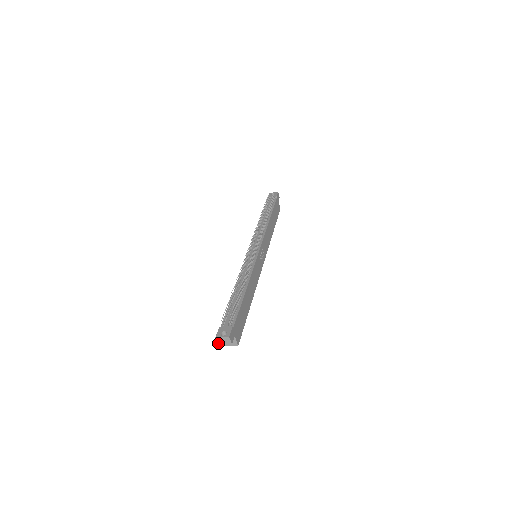
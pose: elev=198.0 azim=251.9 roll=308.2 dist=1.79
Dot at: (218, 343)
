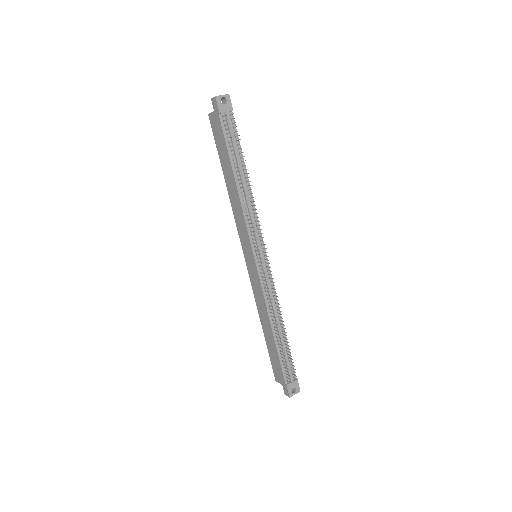
Dot at: (286, 395)
